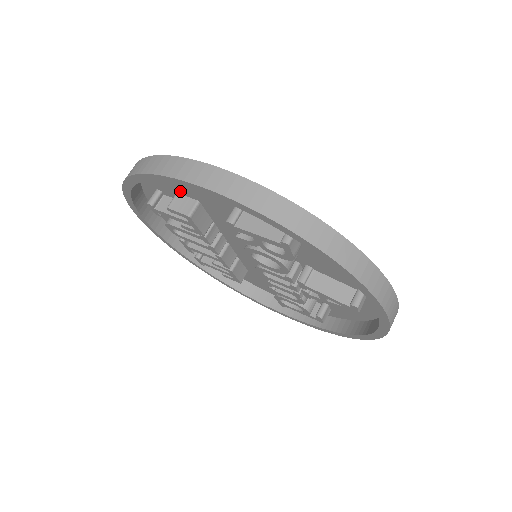
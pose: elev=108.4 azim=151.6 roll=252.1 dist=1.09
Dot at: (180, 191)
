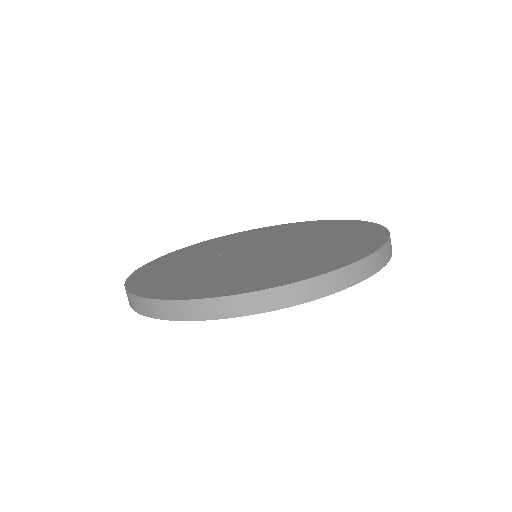
Dot at: occluded
